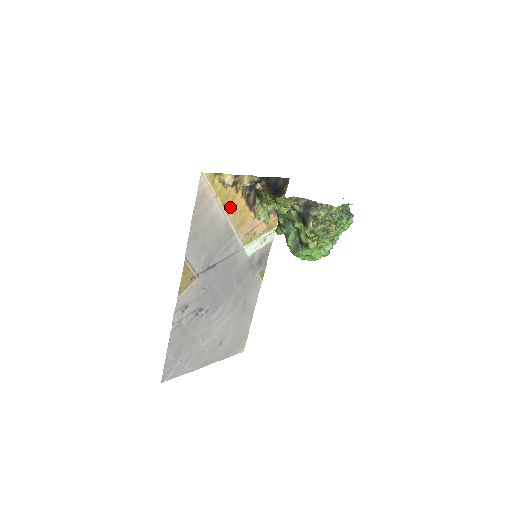
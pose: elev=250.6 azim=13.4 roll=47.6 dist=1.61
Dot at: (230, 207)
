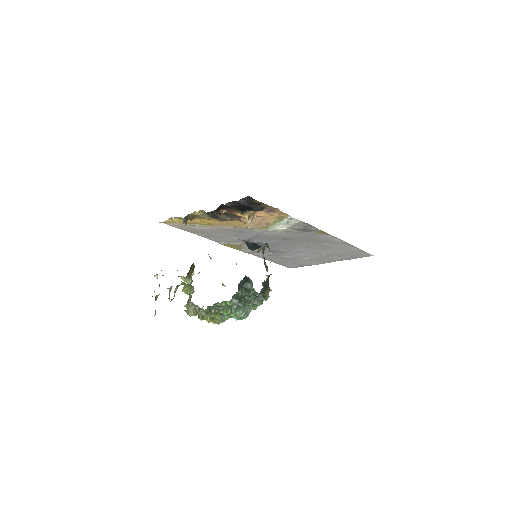
Dot at: (212, 223)
